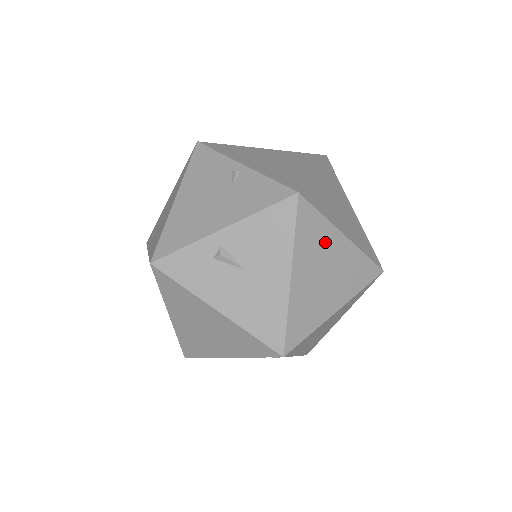
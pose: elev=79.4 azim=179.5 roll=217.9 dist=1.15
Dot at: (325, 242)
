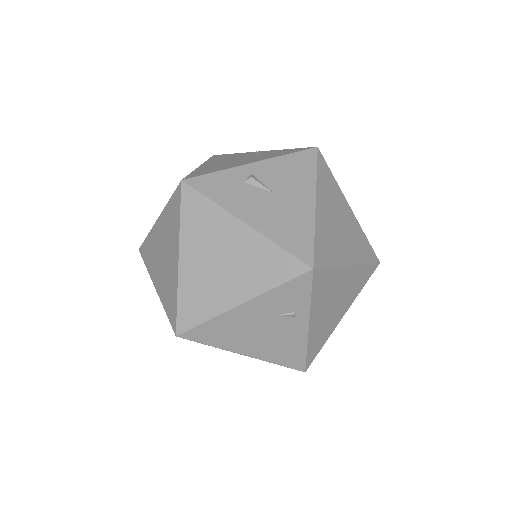
Dot at: (337, 198)
